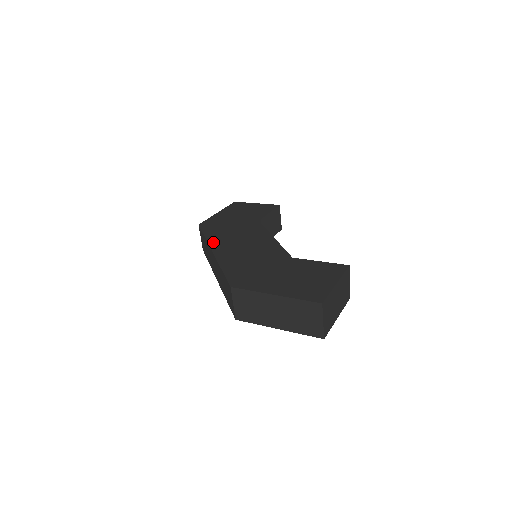
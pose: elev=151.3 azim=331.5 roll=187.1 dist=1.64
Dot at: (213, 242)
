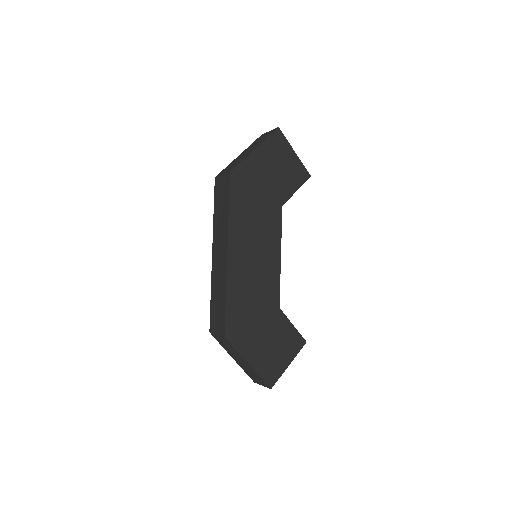
Dot at: (233, 233)
